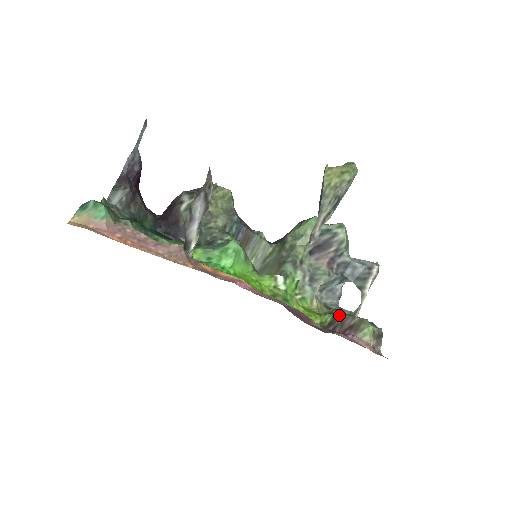
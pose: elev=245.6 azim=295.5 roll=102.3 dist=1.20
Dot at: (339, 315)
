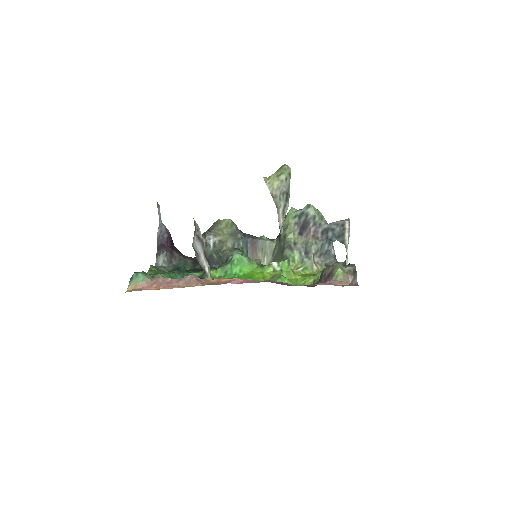
Dot at: (323, 270)
